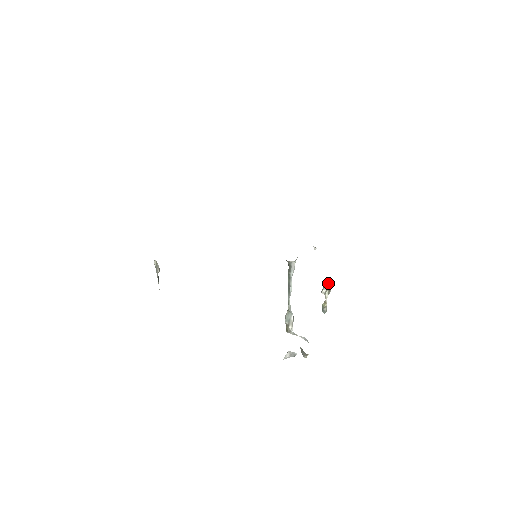
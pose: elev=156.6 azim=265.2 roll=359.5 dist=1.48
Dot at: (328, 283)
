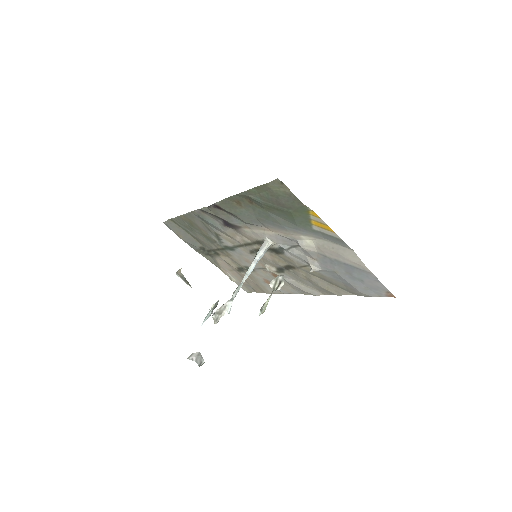
Dot at: (283, 275)
